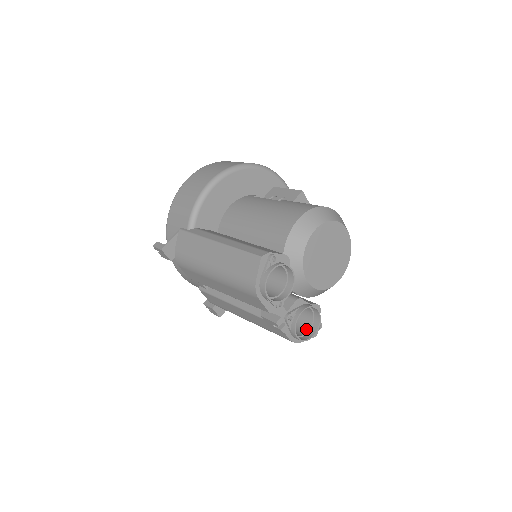
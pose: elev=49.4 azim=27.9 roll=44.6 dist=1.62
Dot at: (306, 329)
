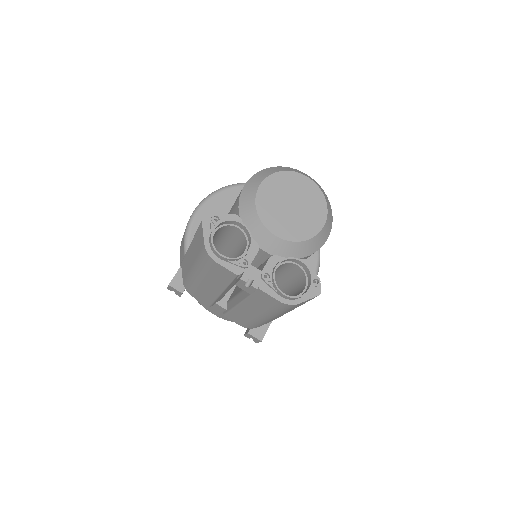
Dot at: (303, 289)
